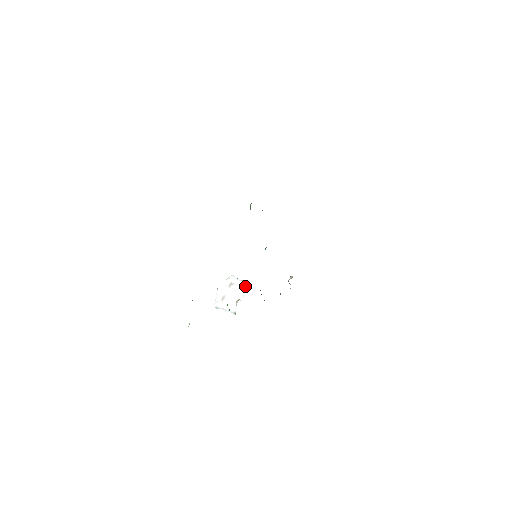
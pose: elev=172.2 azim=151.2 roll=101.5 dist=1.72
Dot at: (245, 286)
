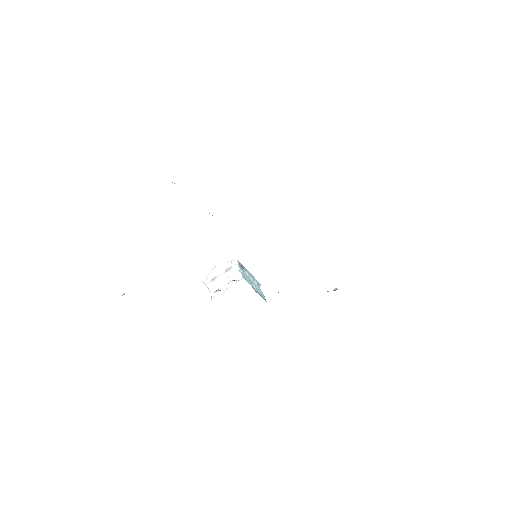
Dot at: (236, 280)
